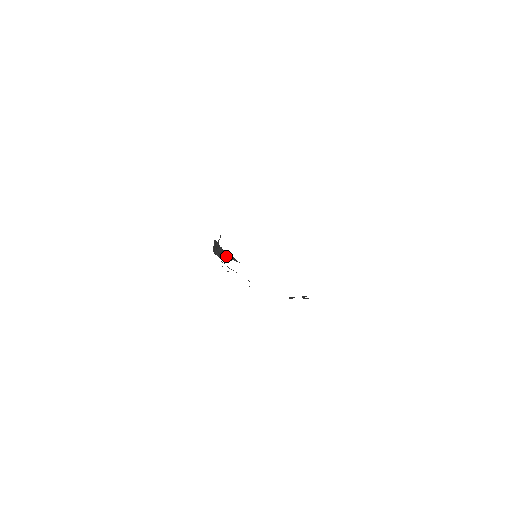
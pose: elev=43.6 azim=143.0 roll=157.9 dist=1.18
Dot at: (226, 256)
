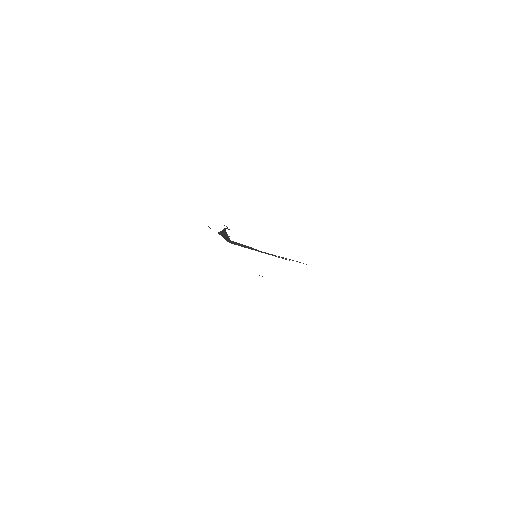
Dot at: (225, 235)
